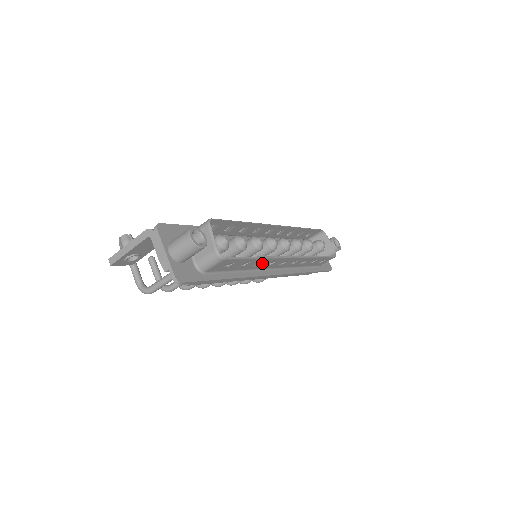
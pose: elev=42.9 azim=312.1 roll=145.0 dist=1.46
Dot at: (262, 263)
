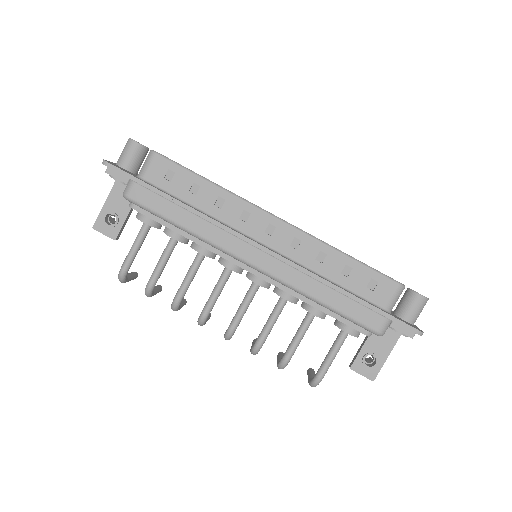
Dot at: (226, 206)
